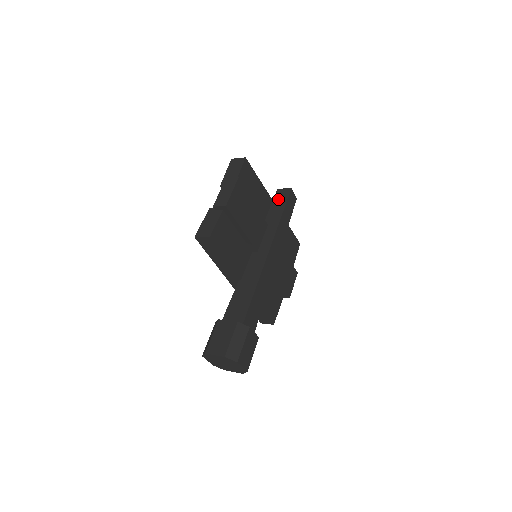
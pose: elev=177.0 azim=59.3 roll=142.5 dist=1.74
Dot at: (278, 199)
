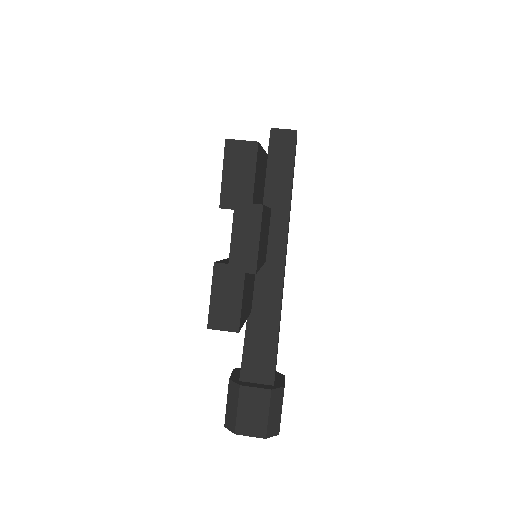
Dot at: (277, 153)
